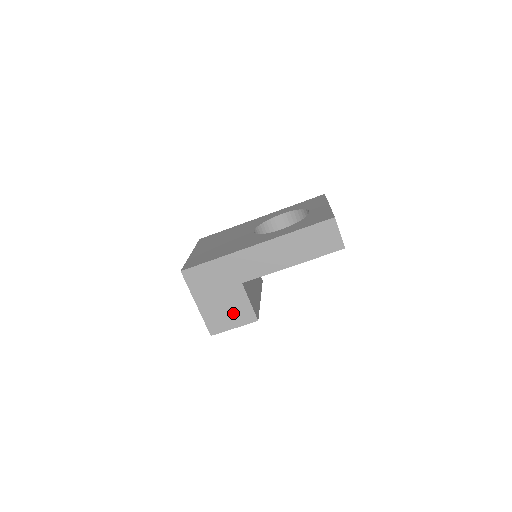
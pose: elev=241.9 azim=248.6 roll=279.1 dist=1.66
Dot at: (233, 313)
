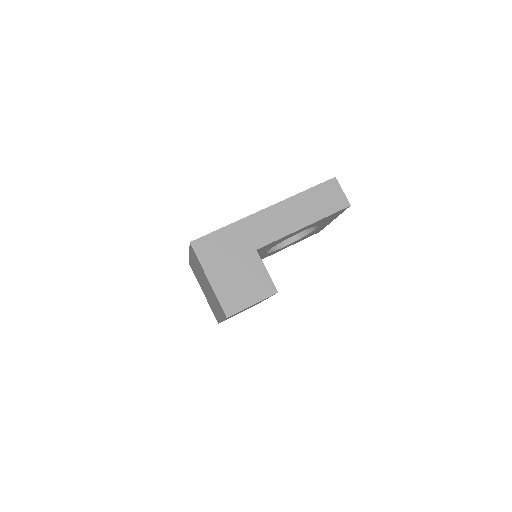
Dot at: (250, 286)
